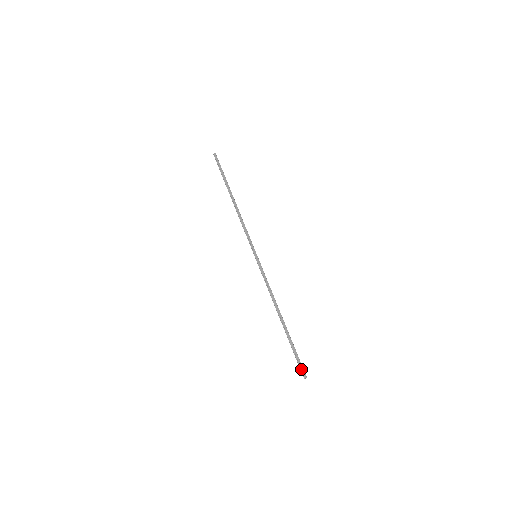
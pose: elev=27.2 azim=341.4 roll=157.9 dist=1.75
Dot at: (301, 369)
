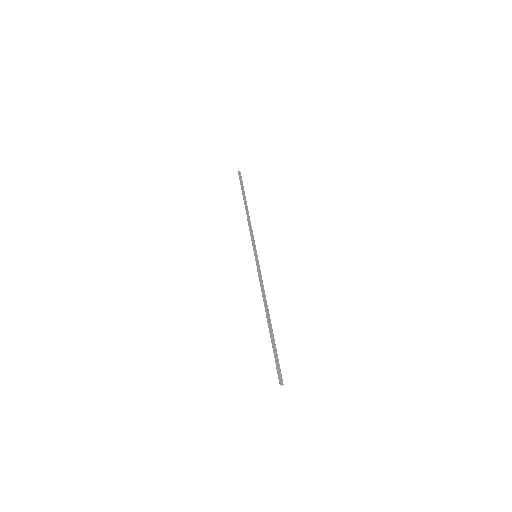
Dot at: occluded
